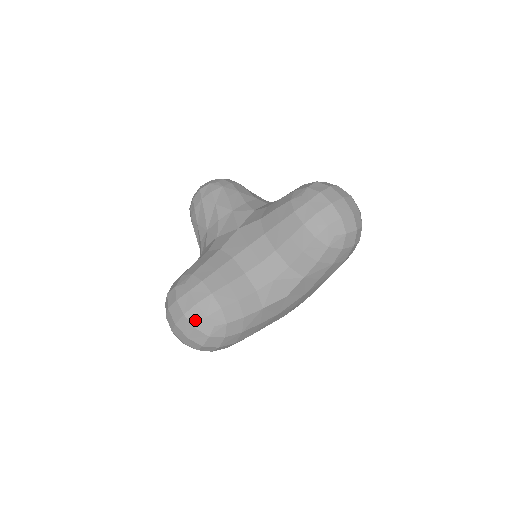
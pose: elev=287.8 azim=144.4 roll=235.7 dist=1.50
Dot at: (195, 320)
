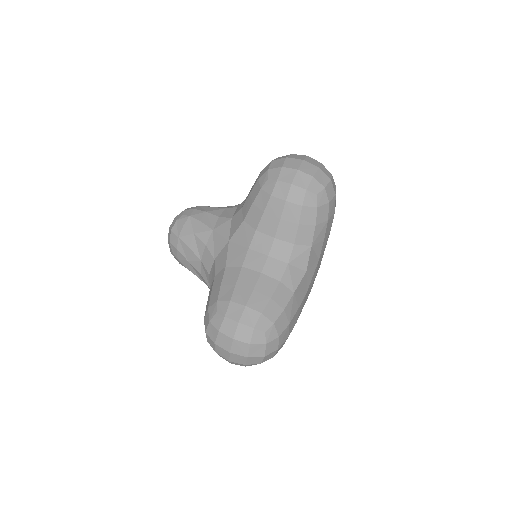
Dot at: (246, 337)
